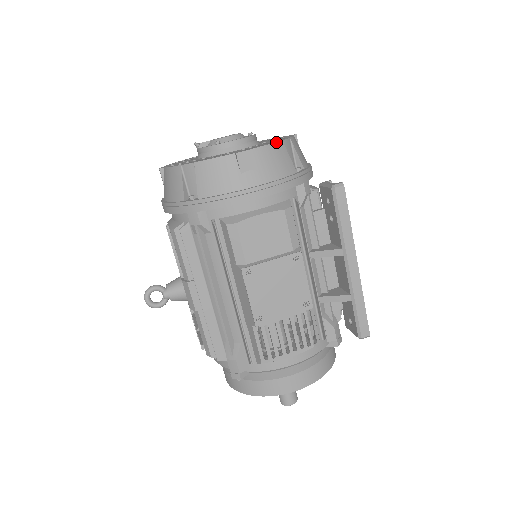
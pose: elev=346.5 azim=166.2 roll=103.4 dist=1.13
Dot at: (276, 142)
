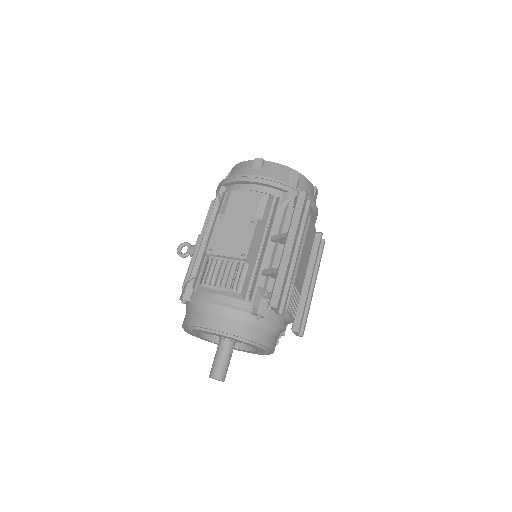
Dot at: occluded
